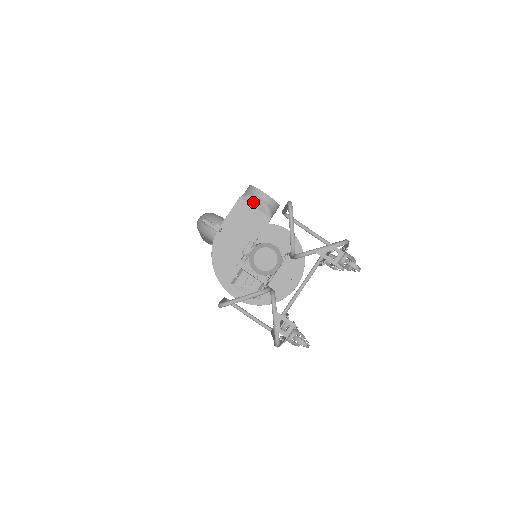
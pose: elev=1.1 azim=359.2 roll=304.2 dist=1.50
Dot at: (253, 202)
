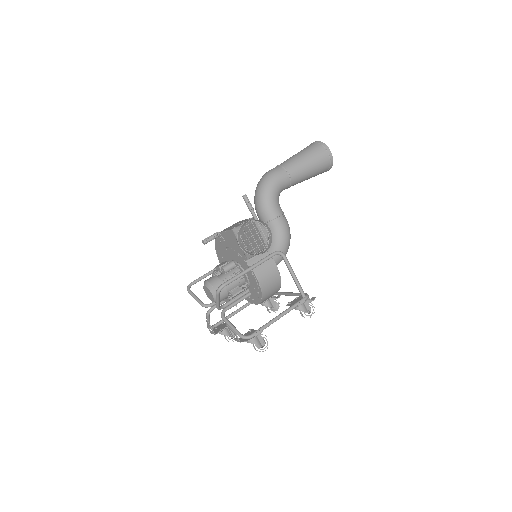
Dot at: (237, 241)
